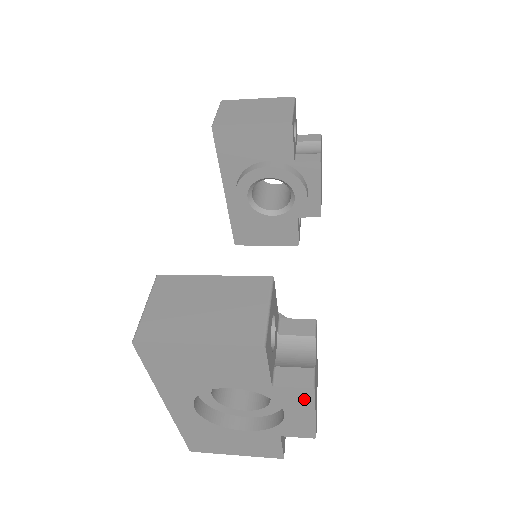
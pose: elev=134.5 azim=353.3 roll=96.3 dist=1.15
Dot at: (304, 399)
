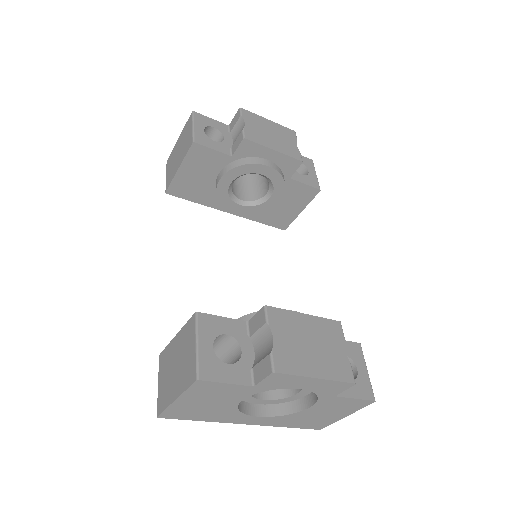
Dot at: (285, 378)
